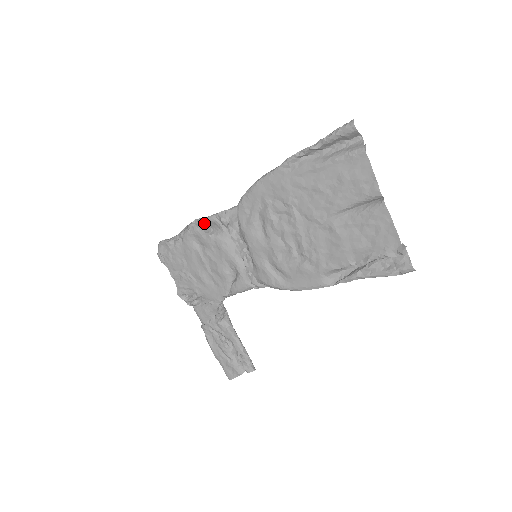
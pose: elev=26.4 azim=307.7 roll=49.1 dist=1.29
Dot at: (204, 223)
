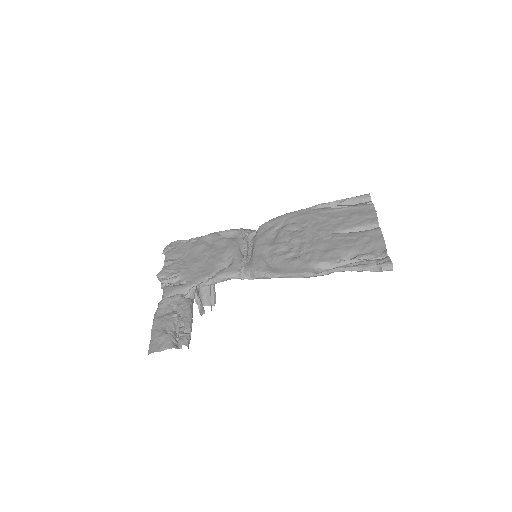
Dot at: (225, 234)
